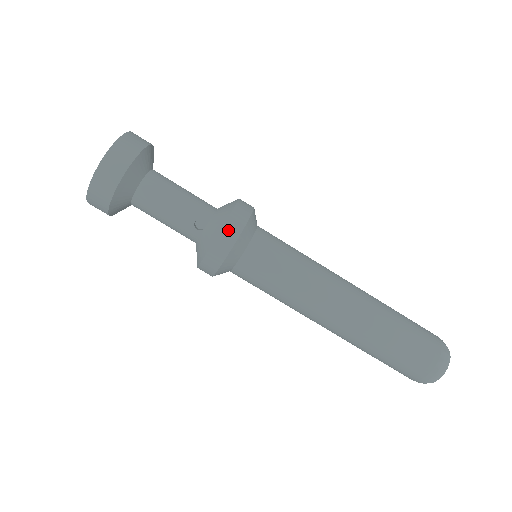
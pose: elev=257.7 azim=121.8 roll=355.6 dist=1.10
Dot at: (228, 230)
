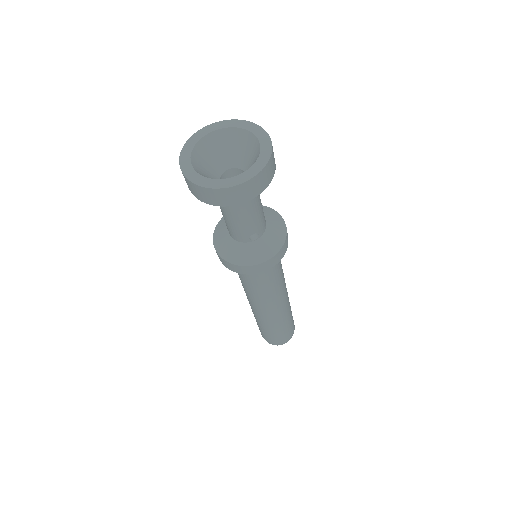
Dot at: (275, 258)
